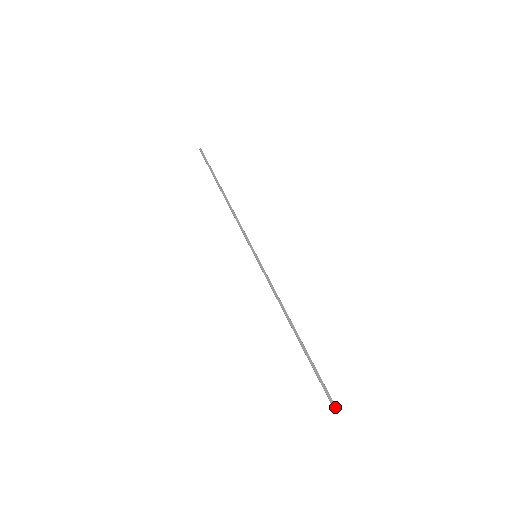
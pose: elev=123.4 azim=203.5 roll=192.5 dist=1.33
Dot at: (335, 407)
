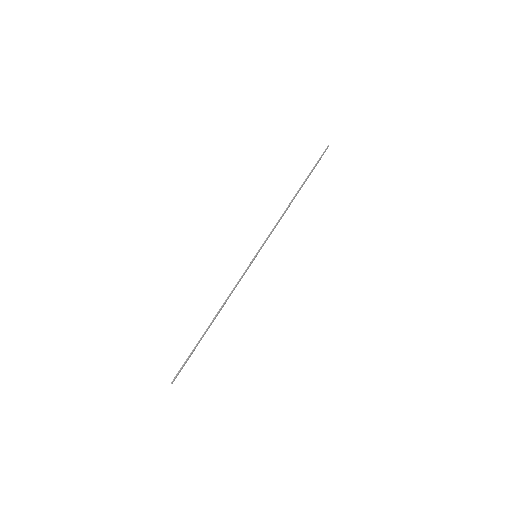
Dot at: occluded
